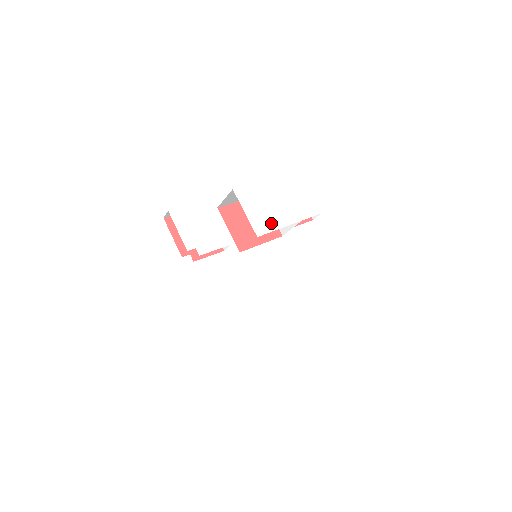
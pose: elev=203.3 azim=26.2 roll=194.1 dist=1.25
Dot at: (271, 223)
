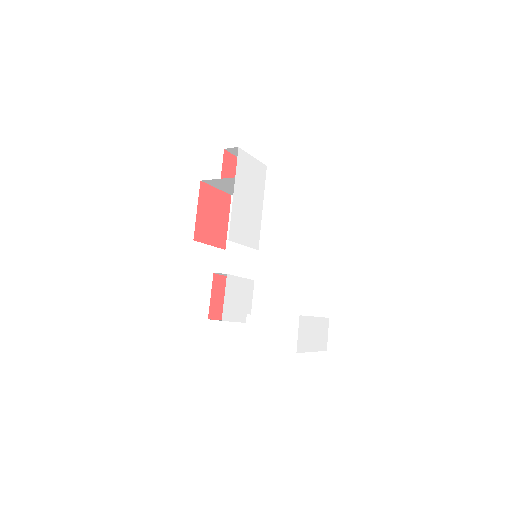
Dot at: (256, 227)
